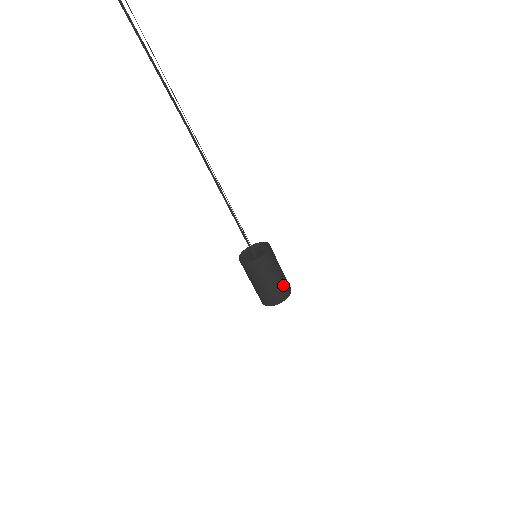
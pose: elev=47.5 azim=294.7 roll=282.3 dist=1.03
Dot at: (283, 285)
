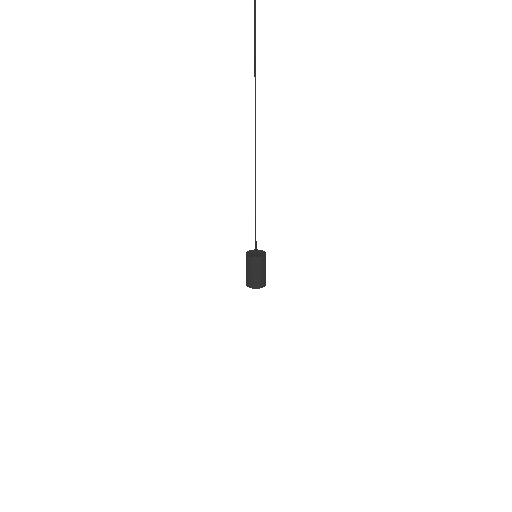
Dot at: (265, 278)
